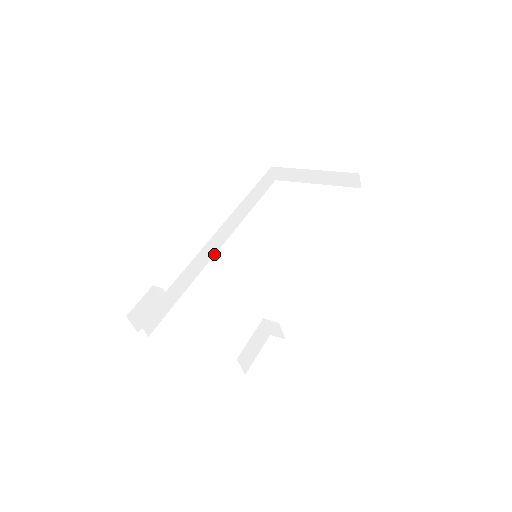
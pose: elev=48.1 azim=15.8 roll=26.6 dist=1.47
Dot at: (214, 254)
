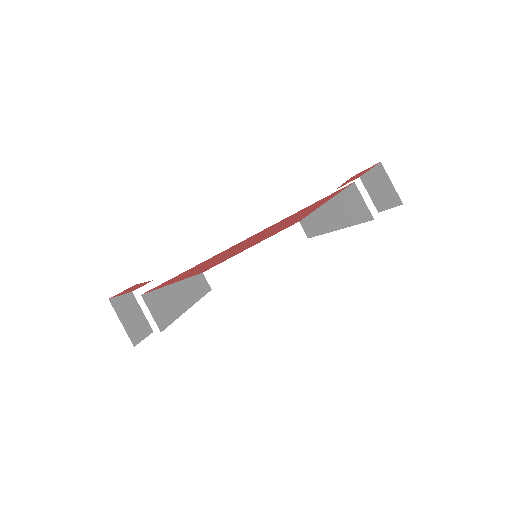
Dot at: (192, 304)
